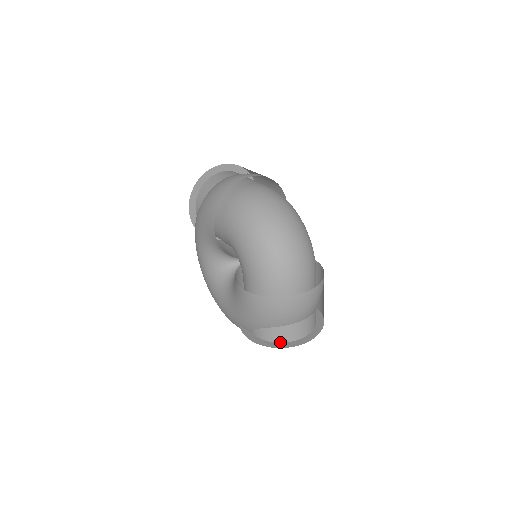
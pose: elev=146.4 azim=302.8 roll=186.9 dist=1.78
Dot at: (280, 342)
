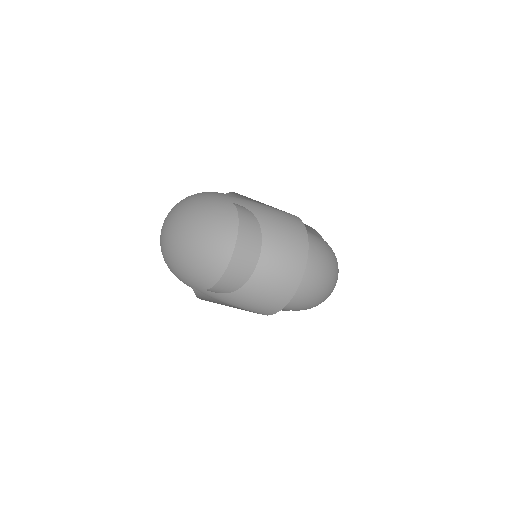
Dot at: occluded
